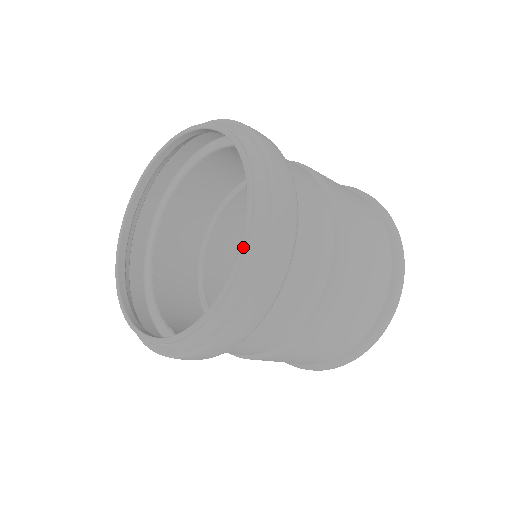
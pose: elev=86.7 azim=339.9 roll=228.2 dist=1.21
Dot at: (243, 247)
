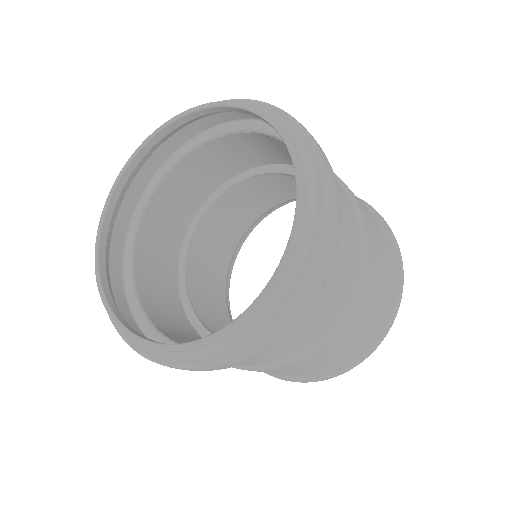
Dot at: (262, 111)
